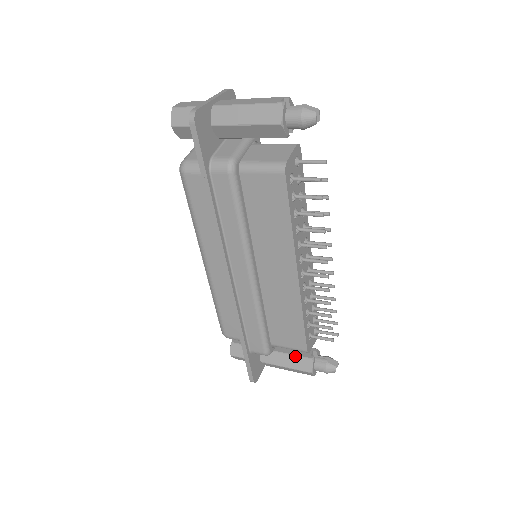
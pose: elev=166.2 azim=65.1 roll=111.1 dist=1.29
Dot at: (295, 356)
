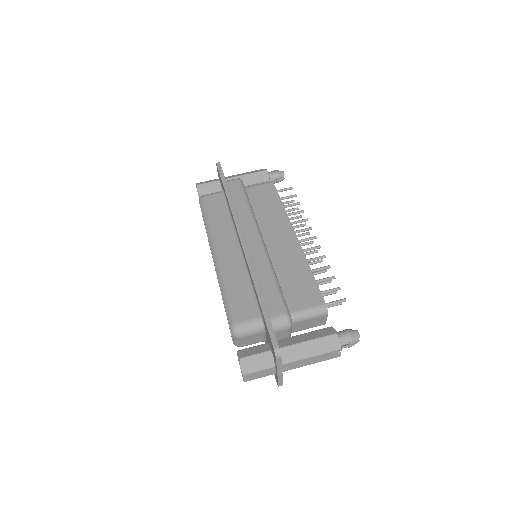
Dot at: occluded
